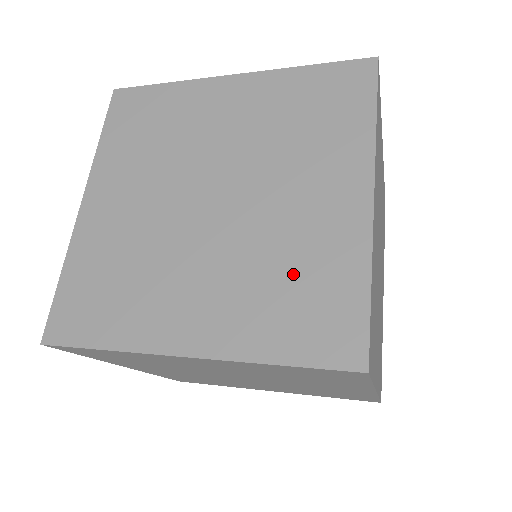
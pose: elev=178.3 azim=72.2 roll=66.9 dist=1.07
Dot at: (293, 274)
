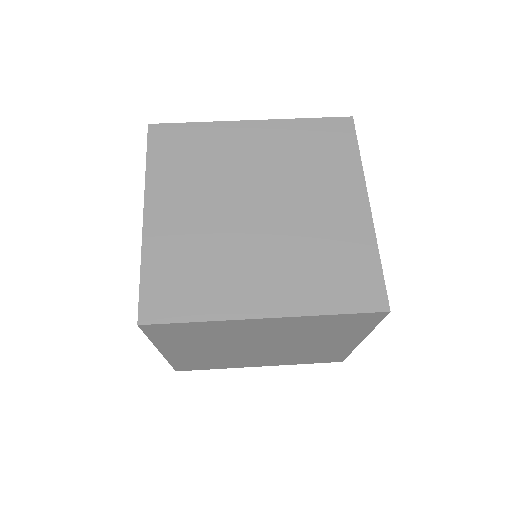
Dot at: (330, 257)
